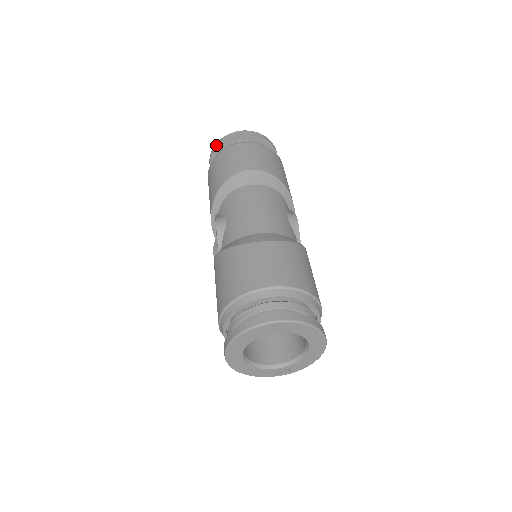
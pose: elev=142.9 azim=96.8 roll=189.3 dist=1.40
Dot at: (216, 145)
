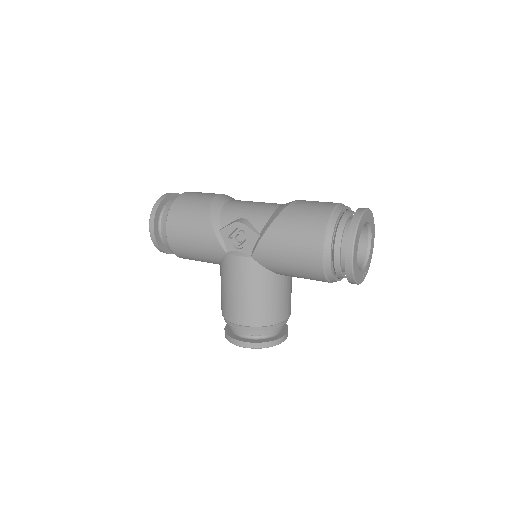
Dot at: (155, 208)
